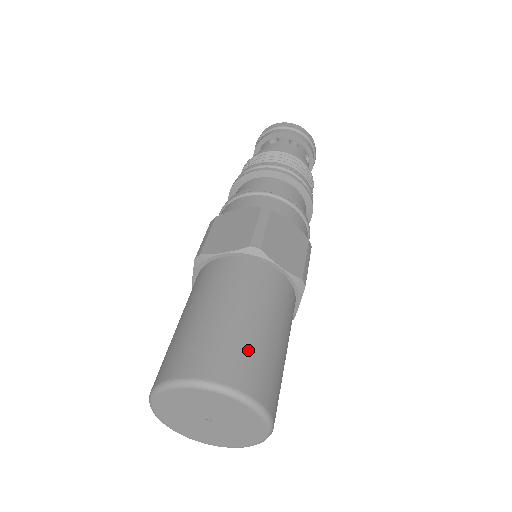
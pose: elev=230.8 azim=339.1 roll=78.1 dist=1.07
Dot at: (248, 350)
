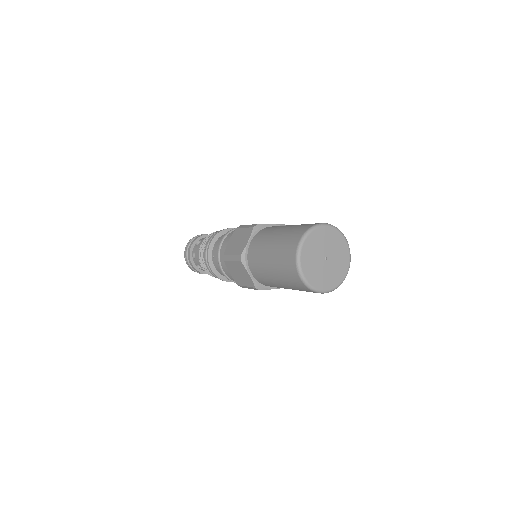
Dot at: occluded
